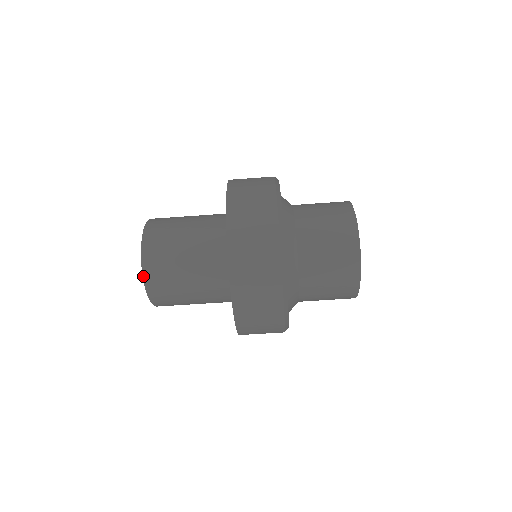
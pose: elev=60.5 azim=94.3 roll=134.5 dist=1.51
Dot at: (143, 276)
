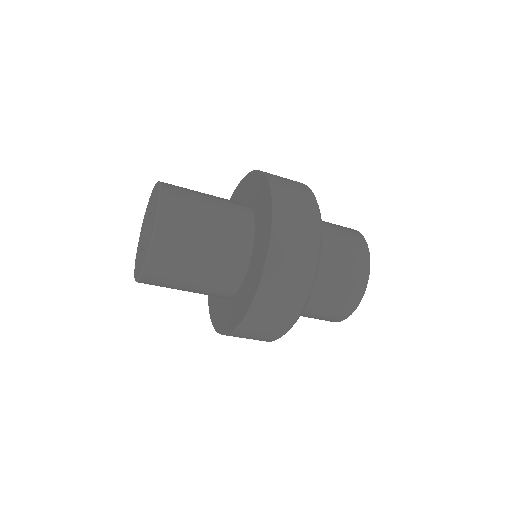
Dot at: (147, 259)
